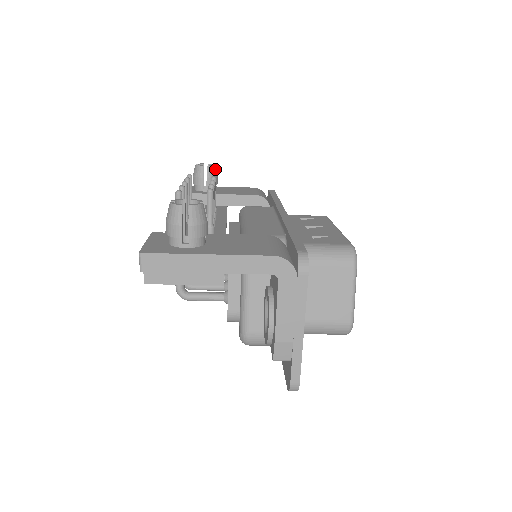
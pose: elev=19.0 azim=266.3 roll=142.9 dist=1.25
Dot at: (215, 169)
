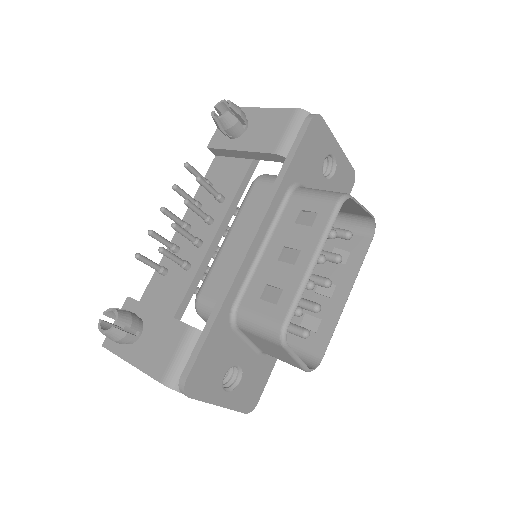
Dot at: (230, 115)
